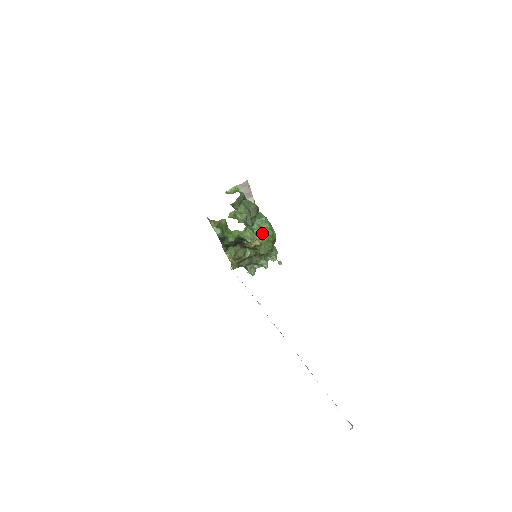
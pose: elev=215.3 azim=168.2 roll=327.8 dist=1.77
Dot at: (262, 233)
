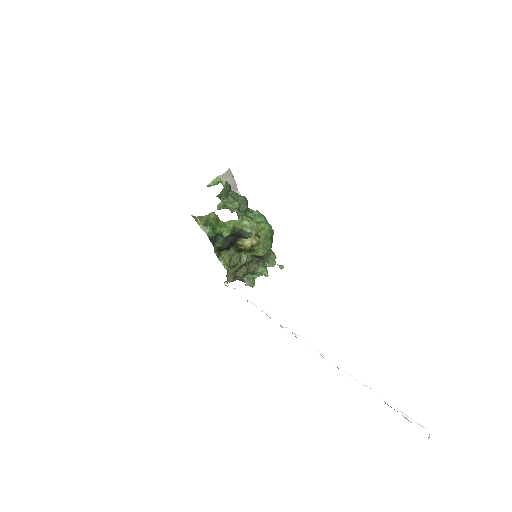
Dot at: (258, 228)
